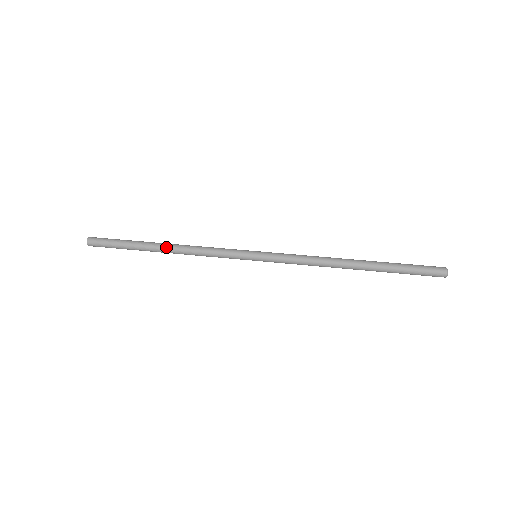
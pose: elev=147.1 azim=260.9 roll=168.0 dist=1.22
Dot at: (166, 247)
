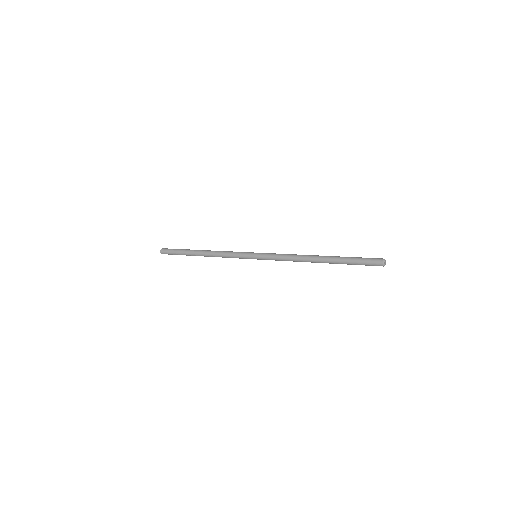
Dot at: (202, 254)
